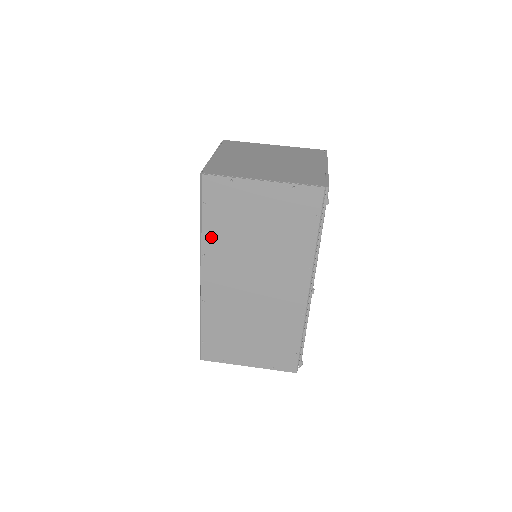
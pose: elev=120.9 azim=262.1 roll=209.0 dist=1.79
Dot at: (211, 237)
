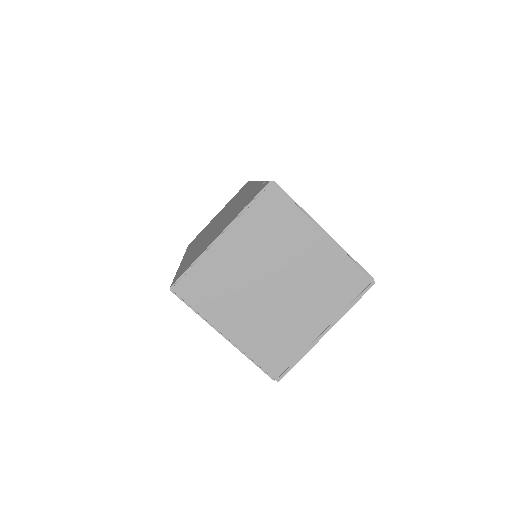
Dot at: occluded
